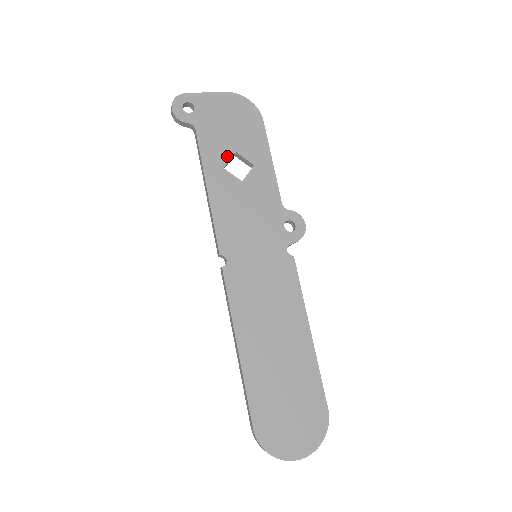
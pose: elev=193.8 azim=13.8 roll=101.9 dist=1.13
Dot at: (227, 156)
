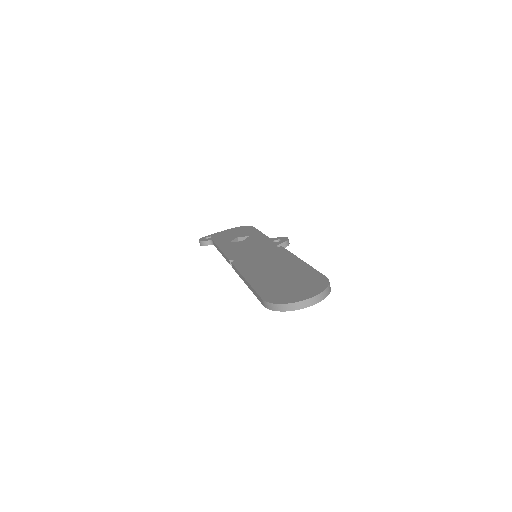
Dot at: (232, 239)
